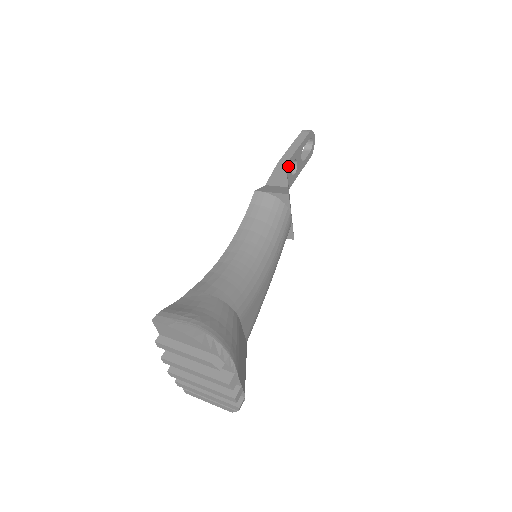
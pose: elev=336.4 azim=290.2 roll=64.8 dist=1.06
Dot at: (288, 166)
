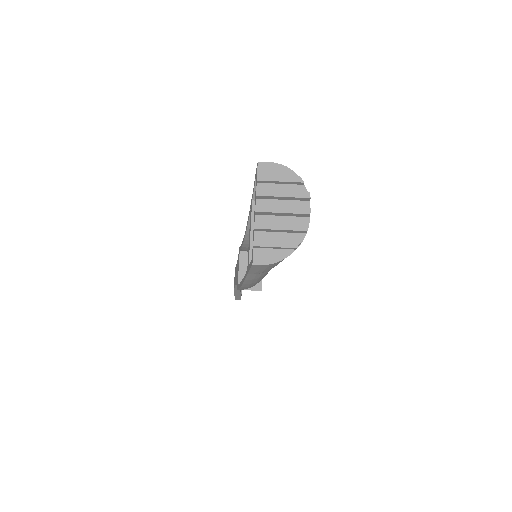
Dot at: occluded
